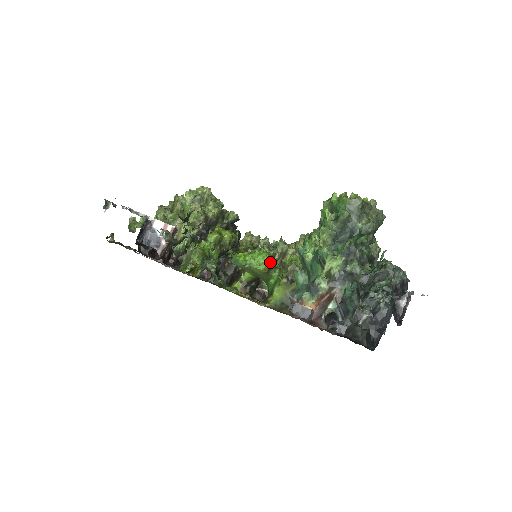
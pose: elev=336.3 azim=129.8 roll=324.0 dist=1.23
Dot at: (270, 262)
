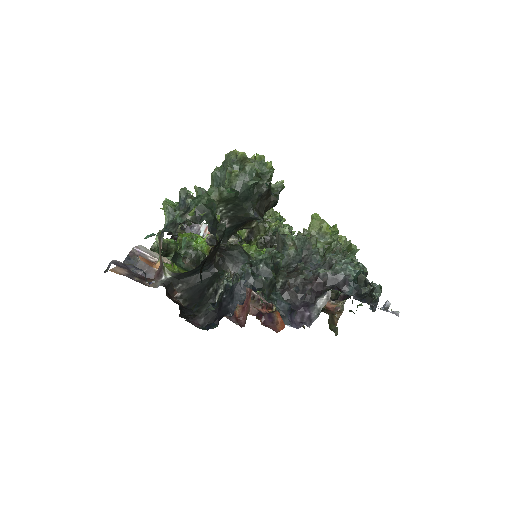
Dot at: occluded
